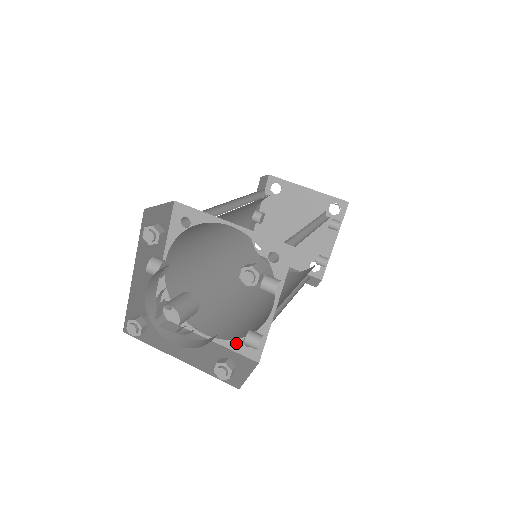
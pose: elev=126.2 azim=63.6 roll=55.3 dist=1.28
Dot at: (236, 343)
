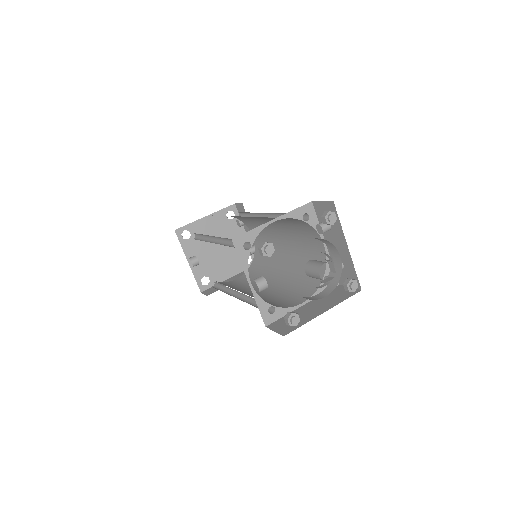
Dot at: (322, 287)
